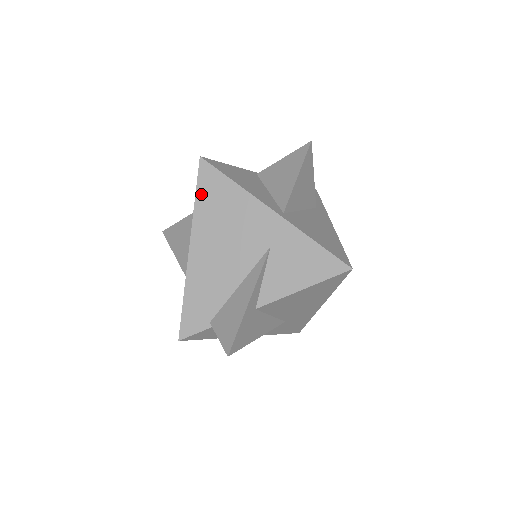
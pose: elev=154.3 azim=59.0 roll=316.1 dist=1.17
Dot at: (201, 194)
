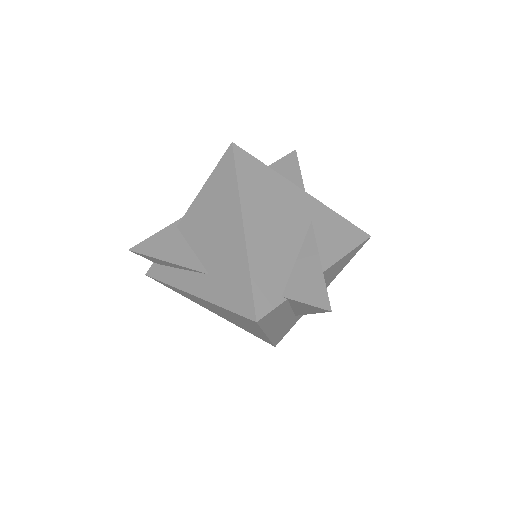
Dot at: (242, 175)
